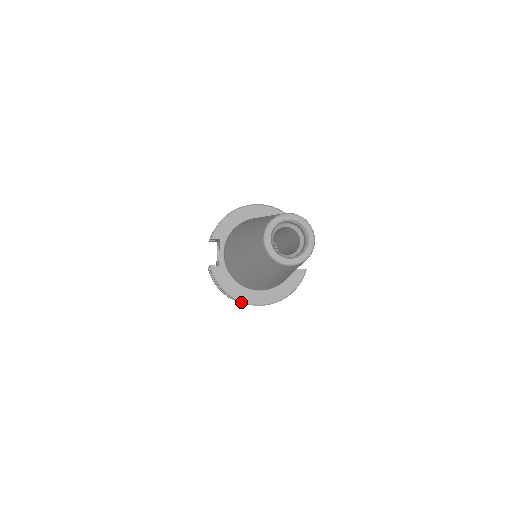
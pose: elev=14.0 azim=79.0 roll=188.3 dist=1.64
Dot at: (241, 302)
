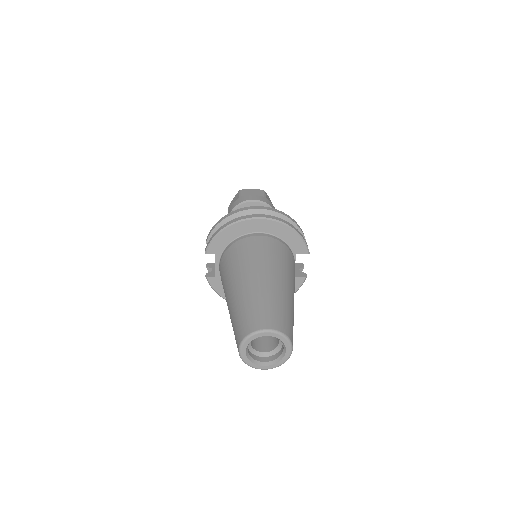
Dot at: occluded
